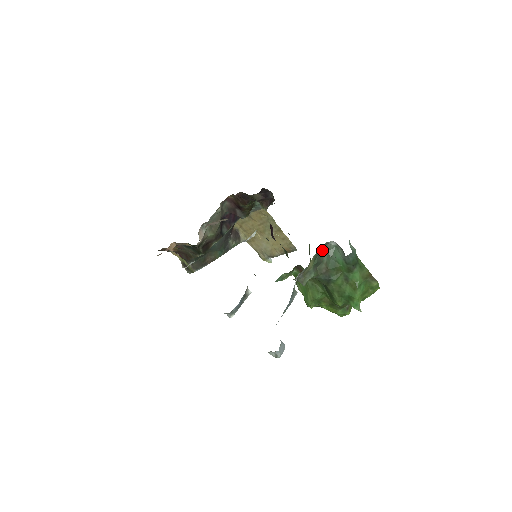
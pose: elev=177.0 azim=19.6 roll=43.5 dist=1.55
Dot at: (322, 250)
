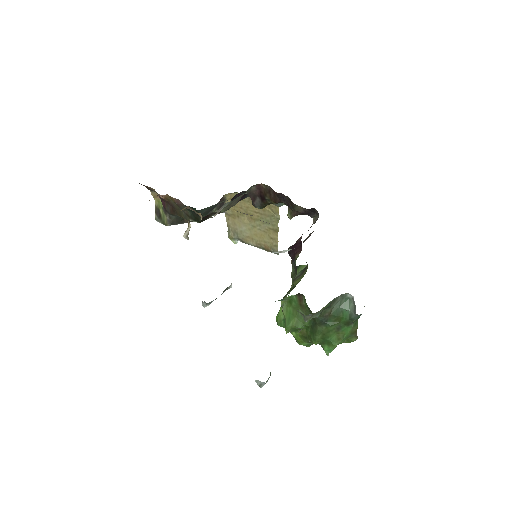
Dot at: (337, 297)
